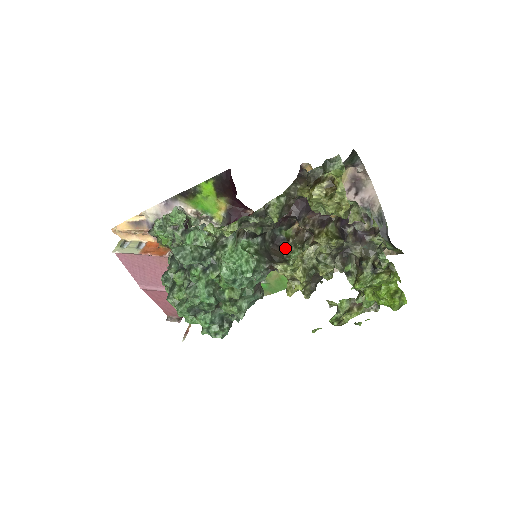
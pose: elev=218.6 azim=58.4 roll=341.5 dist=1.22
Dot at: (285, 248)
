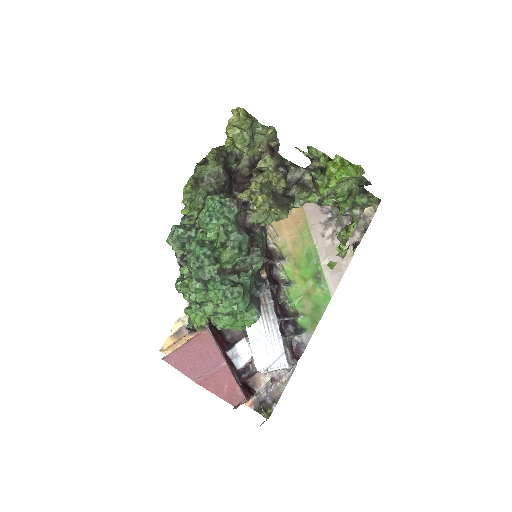
Dot at: occluded
